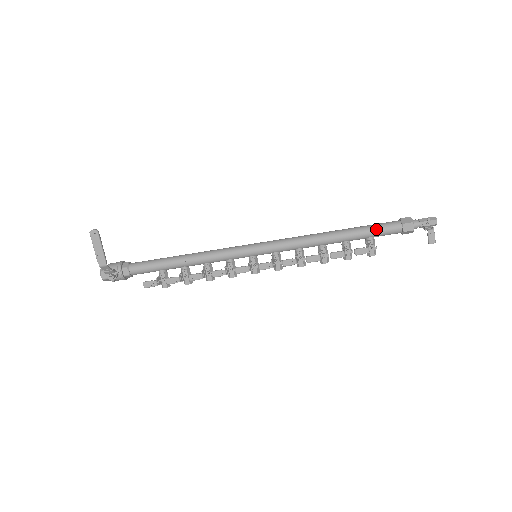
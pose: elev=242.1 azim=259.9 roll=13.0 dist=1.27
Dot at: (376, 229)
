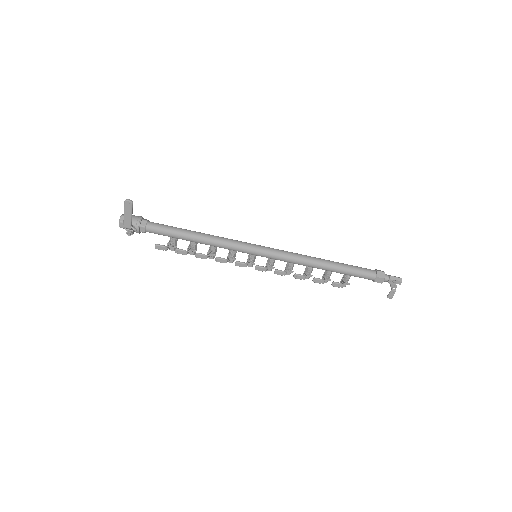
Dot at: (356, 273)
